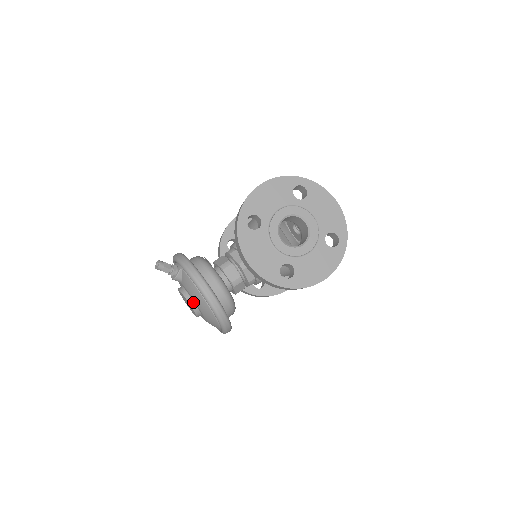
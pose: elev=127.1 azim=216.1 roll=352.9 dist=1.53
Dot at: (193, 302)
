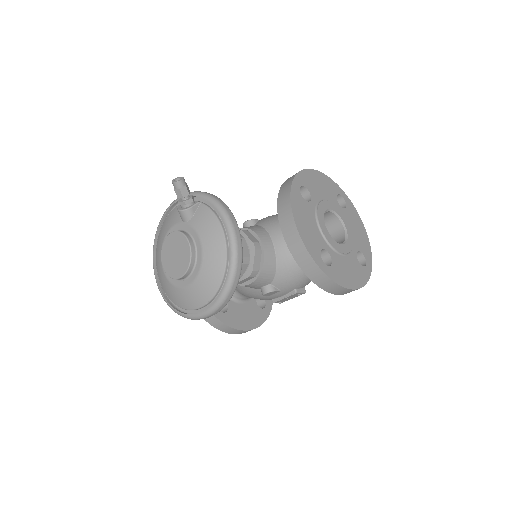
Dot at: (195, 249)
